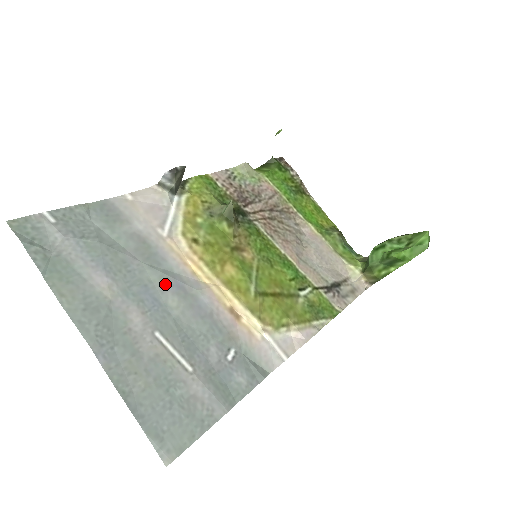
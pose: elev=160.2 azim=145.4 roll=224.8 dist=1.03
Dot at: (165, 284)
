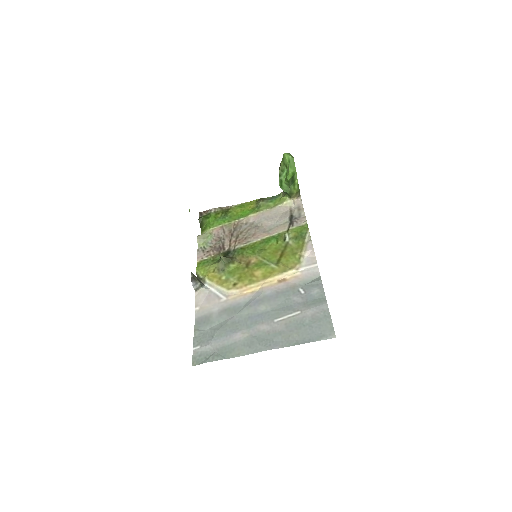
Dot at: (252, 308)
